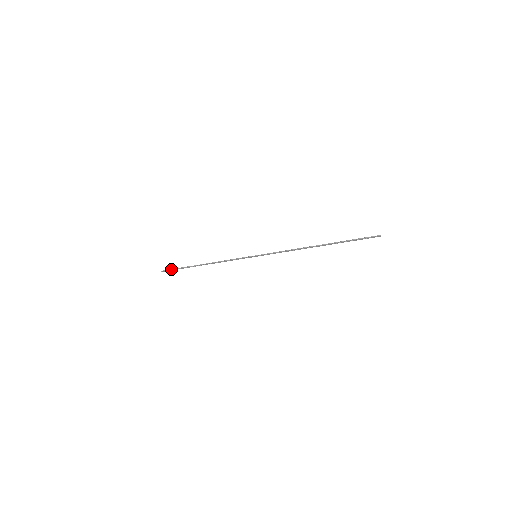
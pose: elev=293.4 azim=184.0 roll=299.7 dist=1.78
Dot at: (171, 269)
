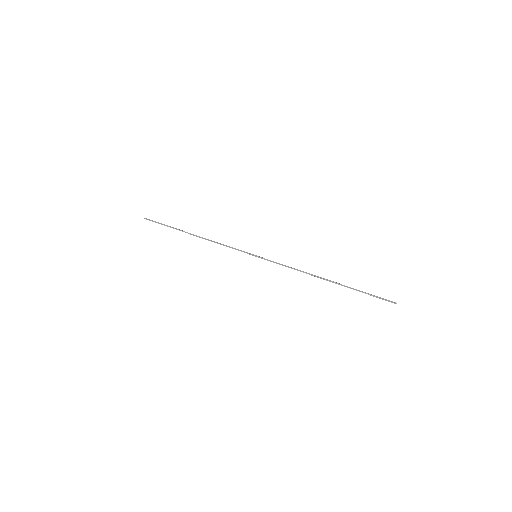
Dot at: (157, 222)
